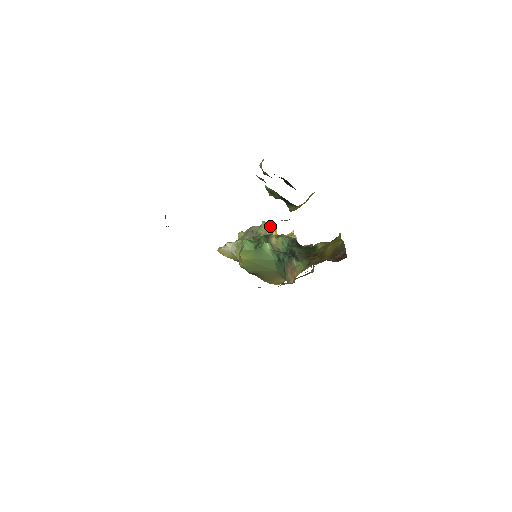
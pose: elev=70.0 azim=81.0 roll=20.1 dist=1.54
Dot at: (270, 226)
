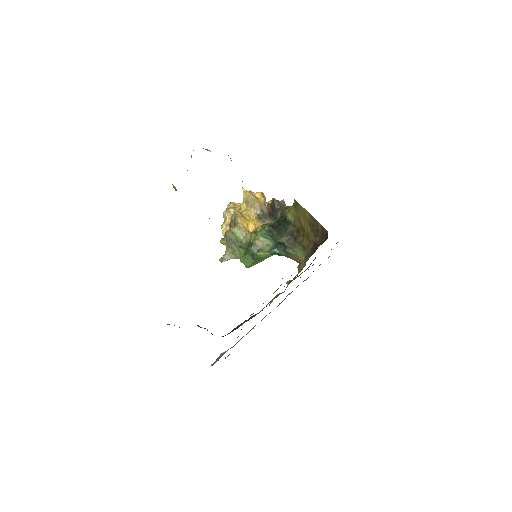
Dot at: (238, 226)
